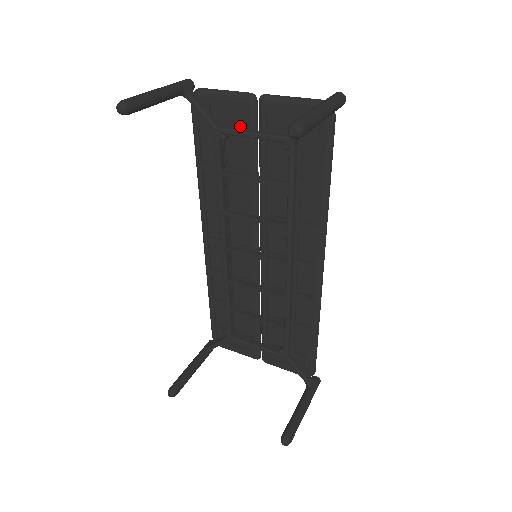
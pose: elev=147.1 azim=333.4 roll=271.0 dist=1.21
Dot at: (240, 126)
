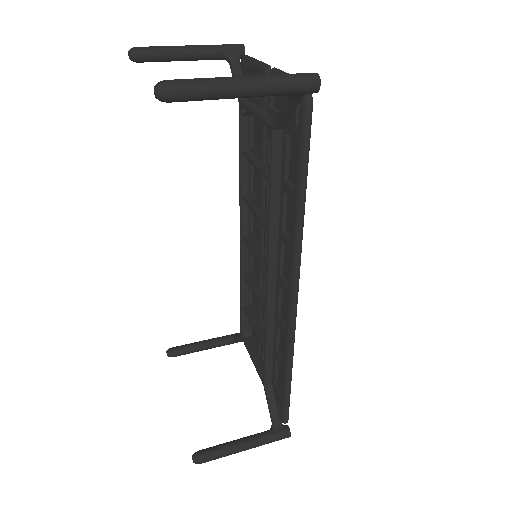
Dot at: (258, 102)
